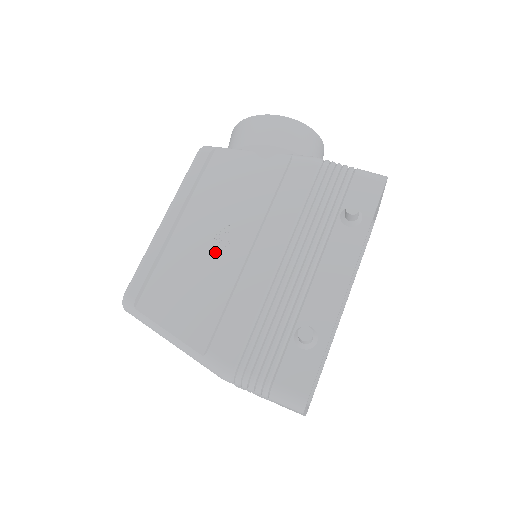
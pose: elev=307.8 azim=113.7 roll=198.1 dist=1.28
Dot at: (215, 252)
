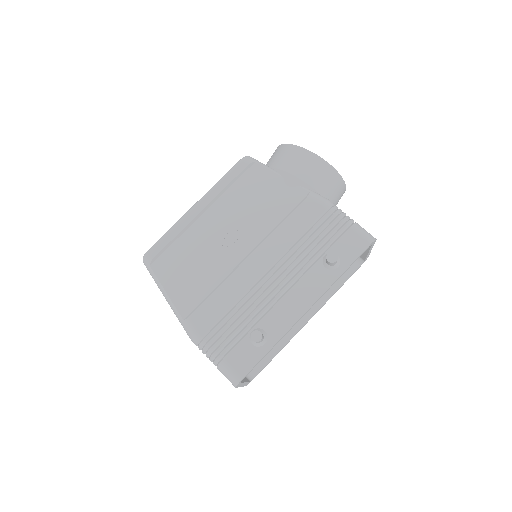
Dot at: (221, 247)
